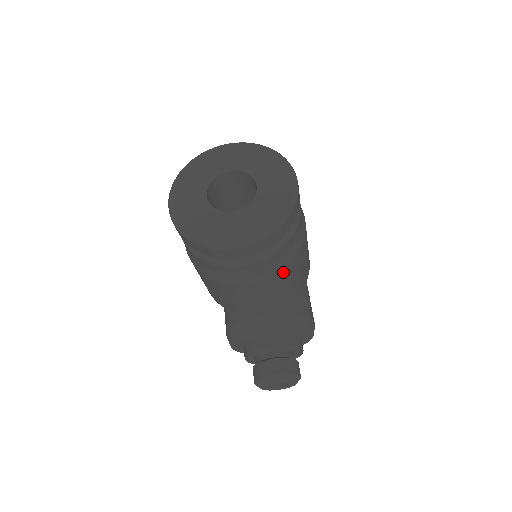
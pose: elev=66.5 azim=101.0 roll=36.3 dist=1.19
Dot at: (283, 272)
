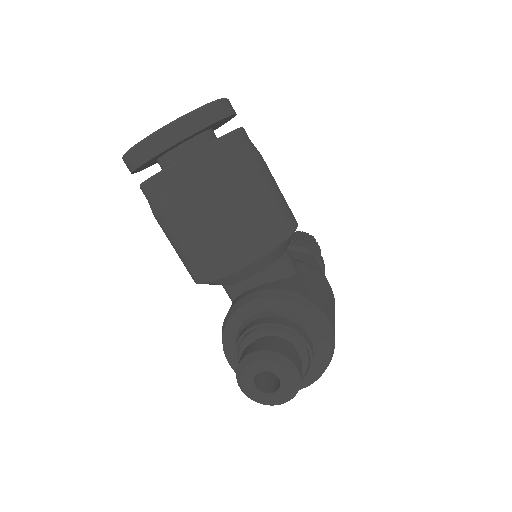
Dot at: (224, 186)
